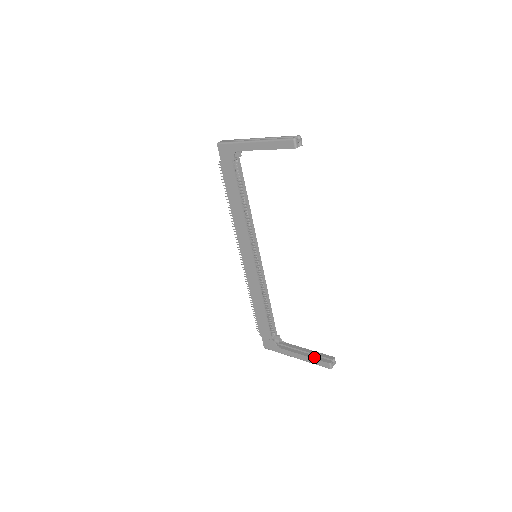
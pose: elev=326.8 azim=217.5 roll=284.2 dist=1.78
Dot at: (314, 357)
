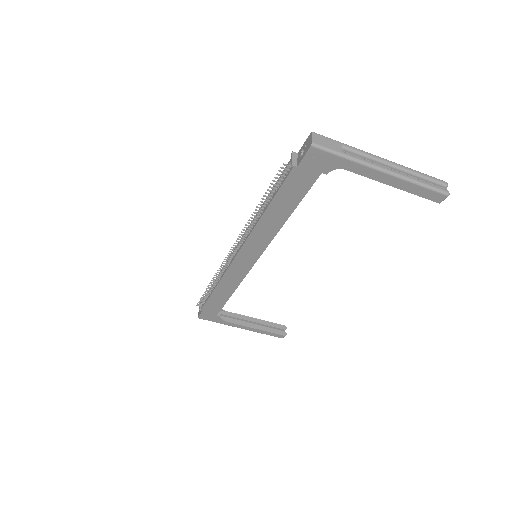
Dot at: (267, 330)
